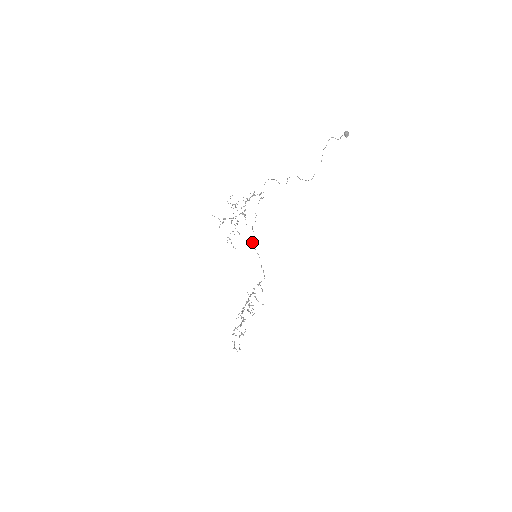
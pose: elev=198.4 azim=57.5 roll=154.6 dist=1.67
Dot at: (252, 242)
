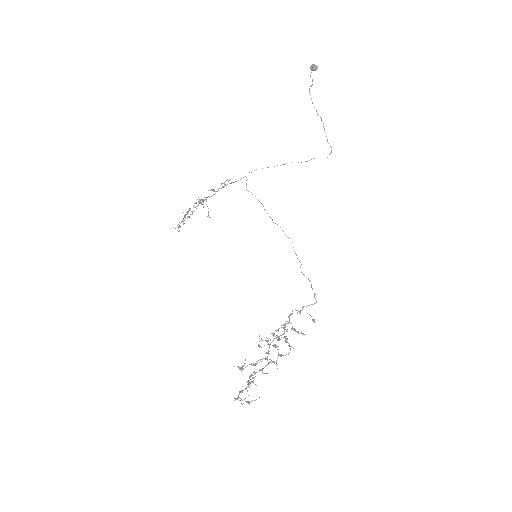
Dot at: occluded
